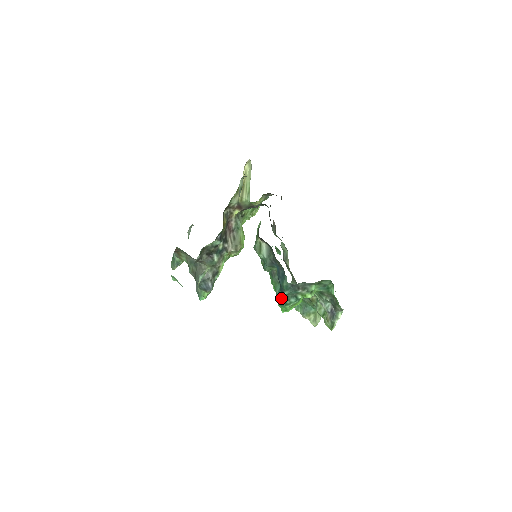
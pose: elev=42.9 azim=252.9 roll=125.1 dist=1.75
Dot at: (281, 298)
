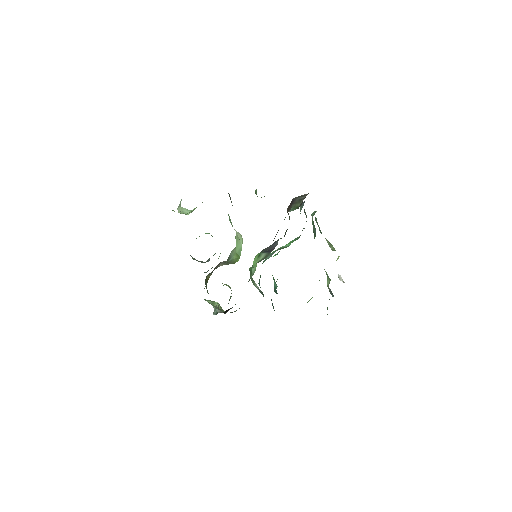
Dot at: (276, 293)
